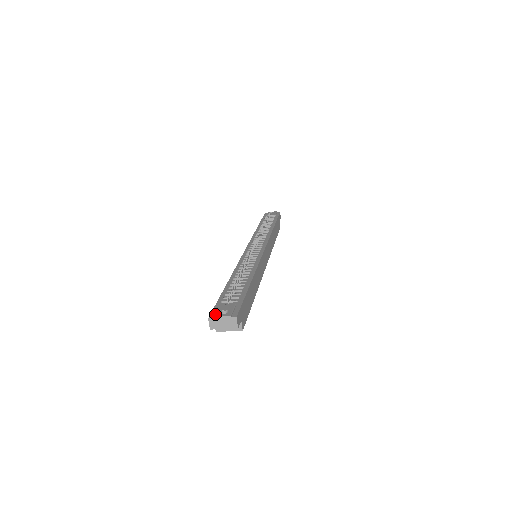
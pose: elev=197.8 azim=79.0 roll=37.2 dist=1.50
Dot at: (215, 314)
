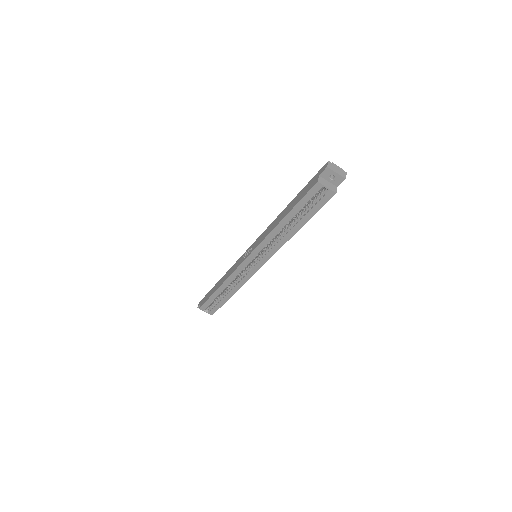
Dot at: (331, 164)
